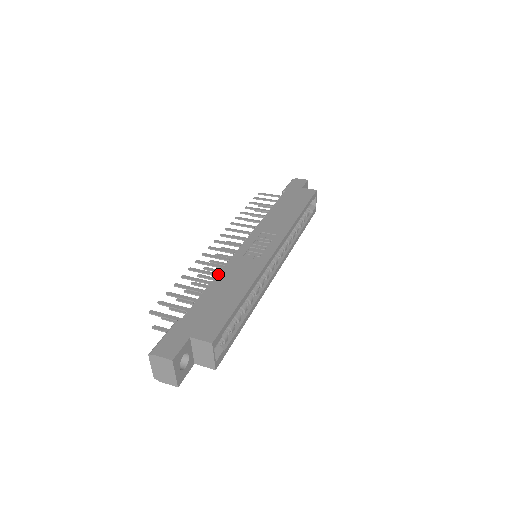
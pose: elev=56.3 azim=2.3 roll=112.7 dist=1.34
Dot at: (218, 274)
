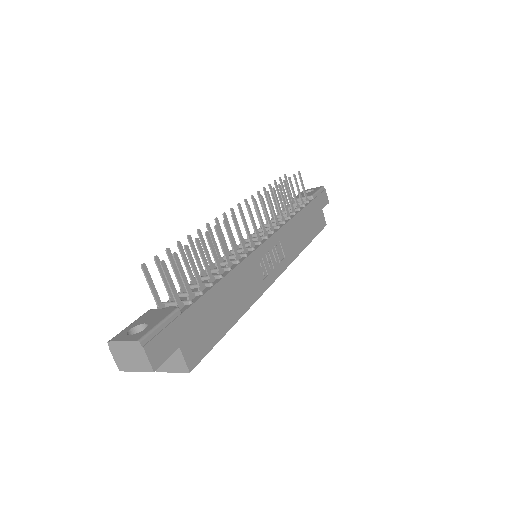
Dot at: (233, 270)
